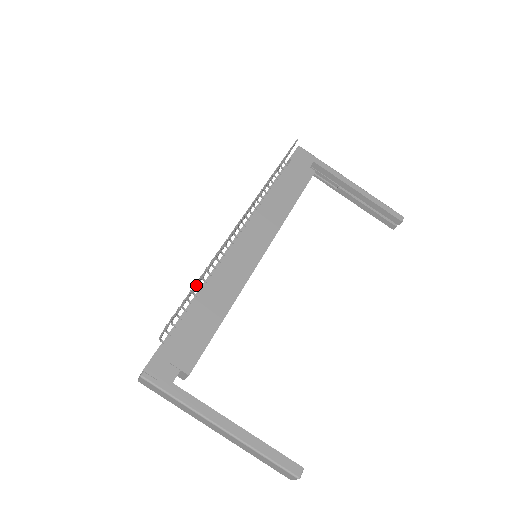
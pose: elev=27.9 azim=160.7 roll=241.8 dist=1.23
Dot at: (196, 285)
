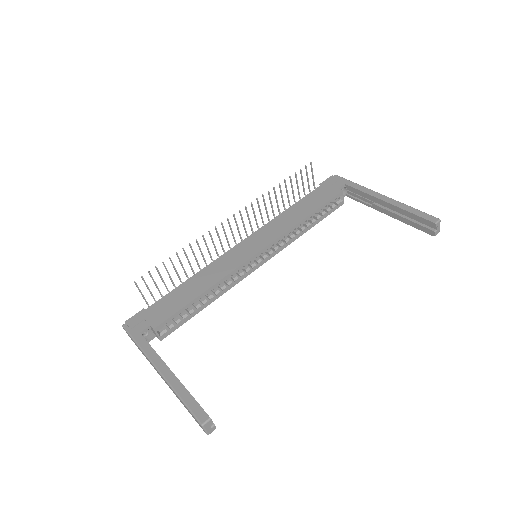
Dot at: (182, 267)
